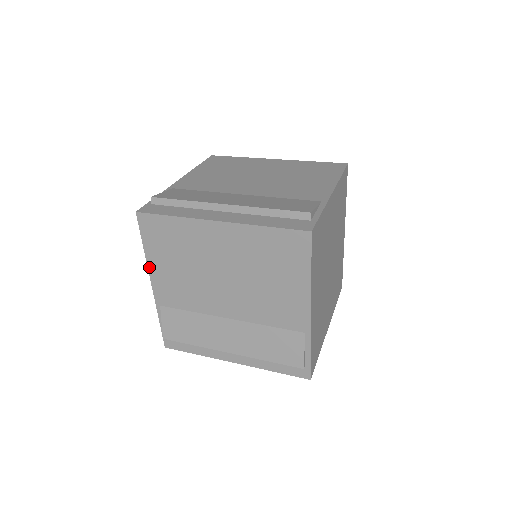
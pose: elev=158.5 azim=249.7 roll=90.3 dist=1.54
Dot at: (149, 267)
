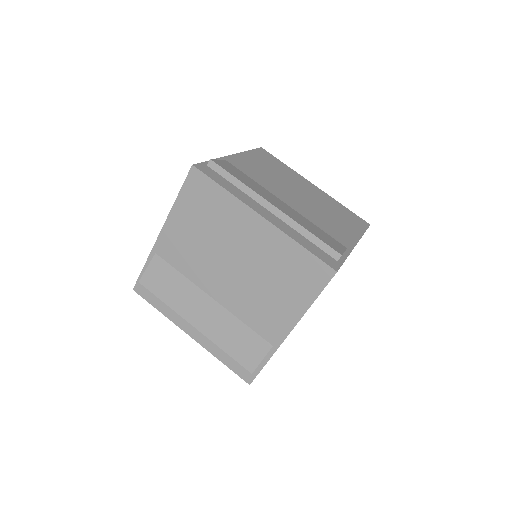
Dot at: (170, 216)
